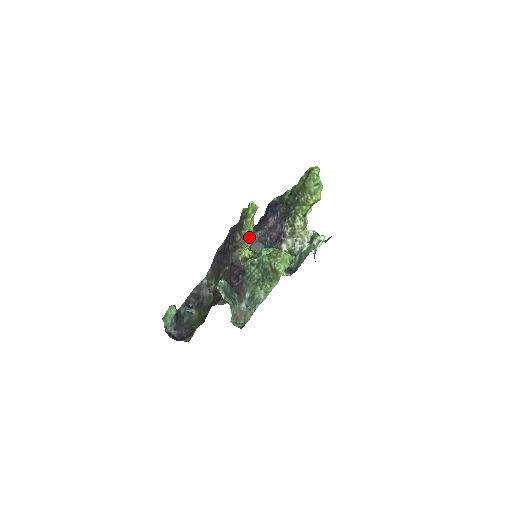
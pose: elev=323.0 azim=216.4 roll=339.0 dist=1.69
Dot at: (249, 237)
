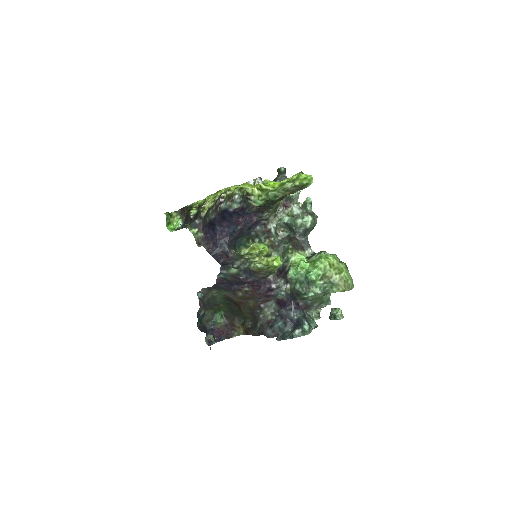
Dot at: occluded
